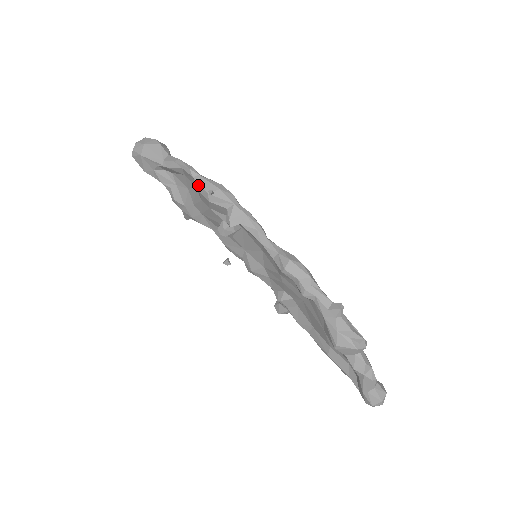
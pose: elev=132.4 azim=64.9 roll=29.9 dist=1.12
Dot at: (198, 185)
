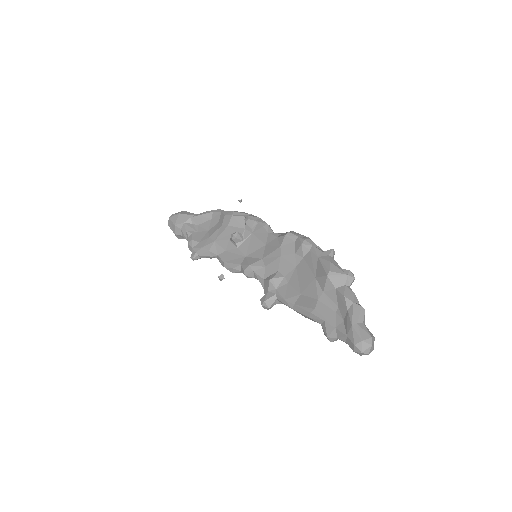
Dot at: (225, 212)
